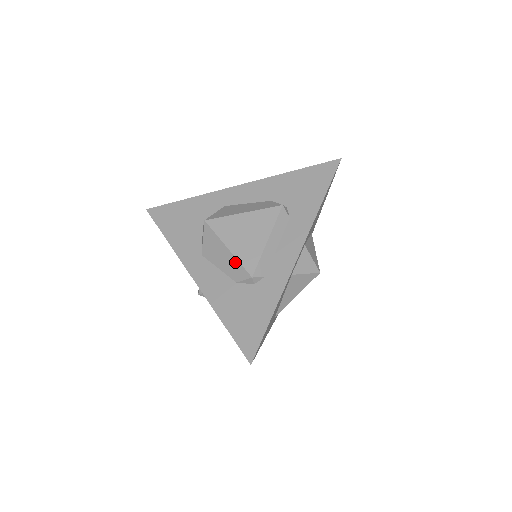
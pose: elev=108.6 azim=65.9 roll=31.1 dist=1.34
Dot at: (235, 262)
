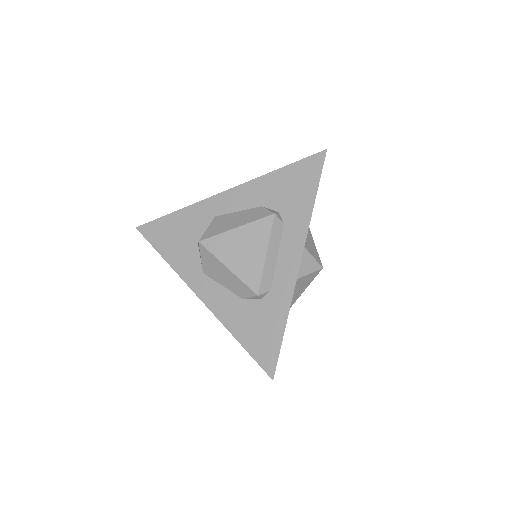
Dot at: (238, 281)
